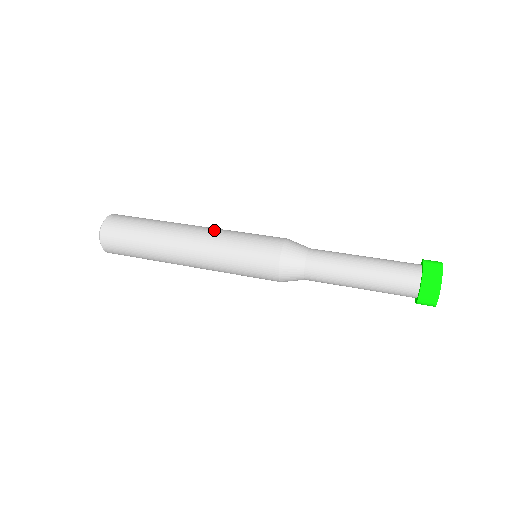
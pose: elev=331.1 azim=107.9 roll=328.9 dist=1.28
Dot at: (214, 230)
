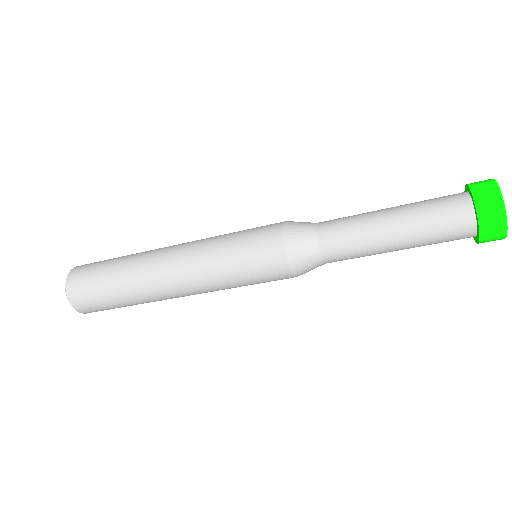
Dot at: occluded
